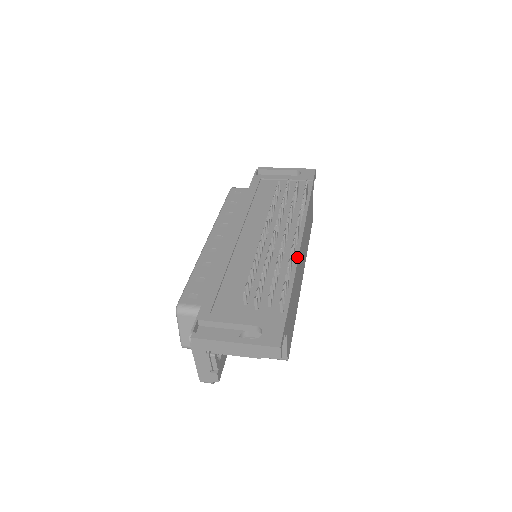
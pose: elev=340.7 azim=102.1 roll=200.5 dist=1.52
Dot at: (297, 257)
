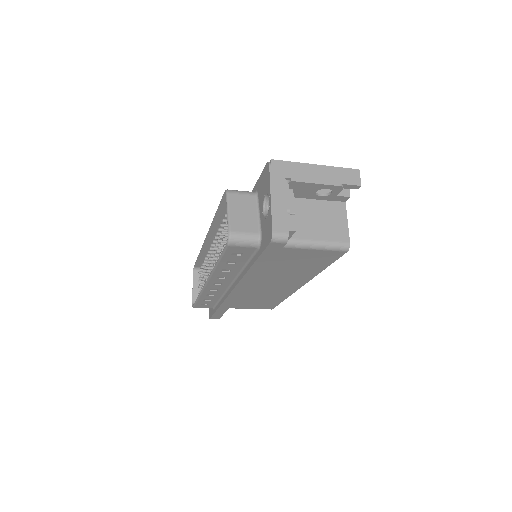
Dot at: occluded
